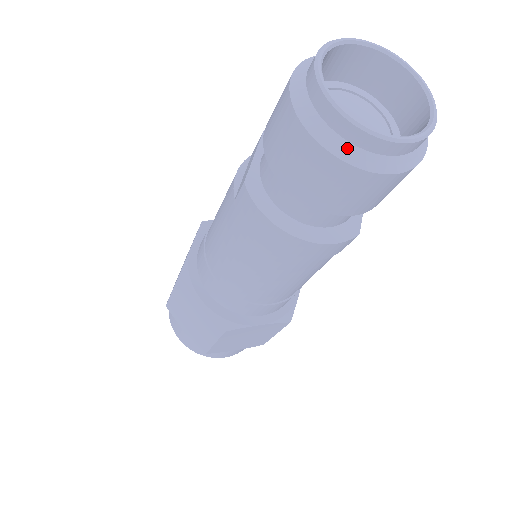
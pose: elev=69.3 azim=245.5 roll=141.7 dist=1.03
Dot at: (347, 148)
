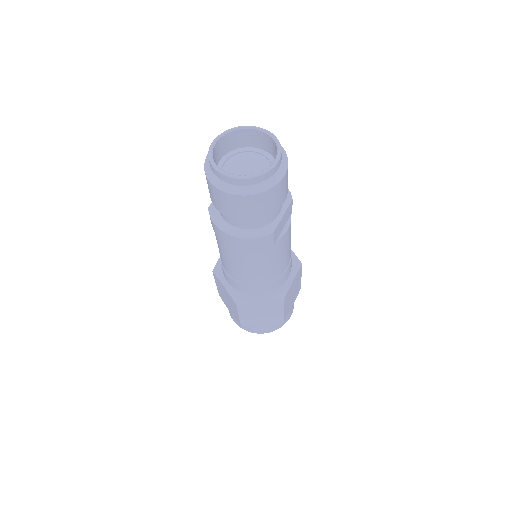
Dot at: (223, 185)
